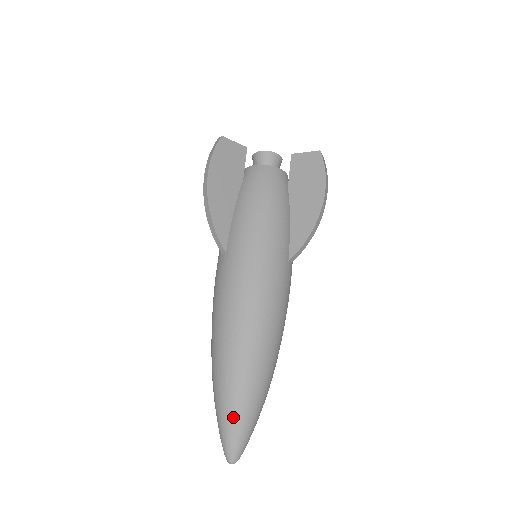
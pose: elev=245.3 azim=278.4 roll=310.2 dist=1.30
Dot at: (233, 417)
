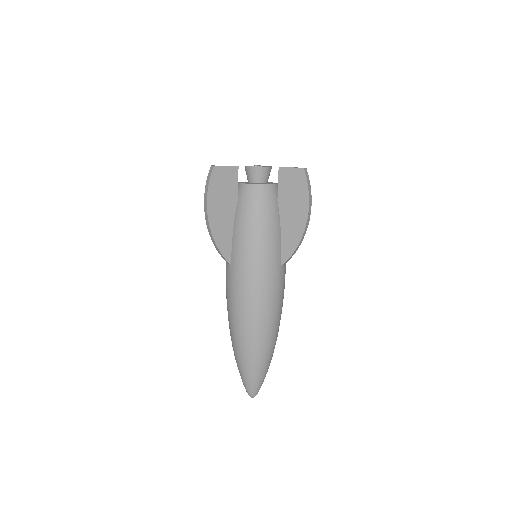
Dot at: (249, 376)
